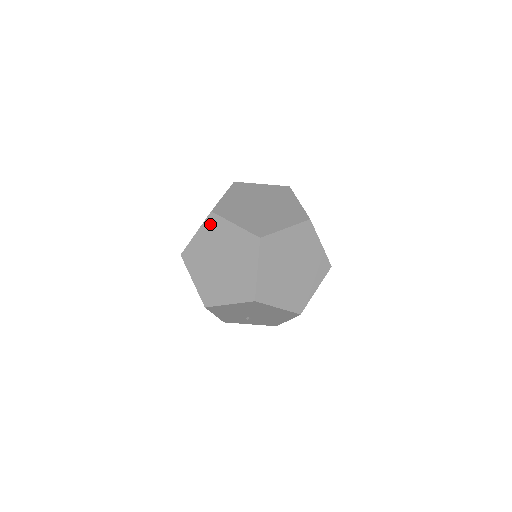
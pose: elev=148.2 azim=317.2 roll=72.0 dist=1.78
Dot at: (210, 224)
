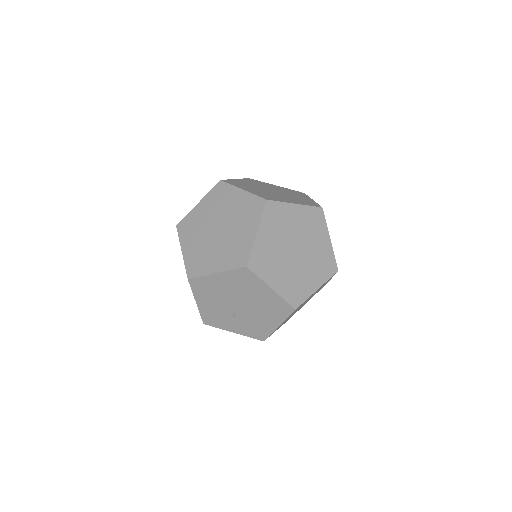
Dot at: (216, 192)
